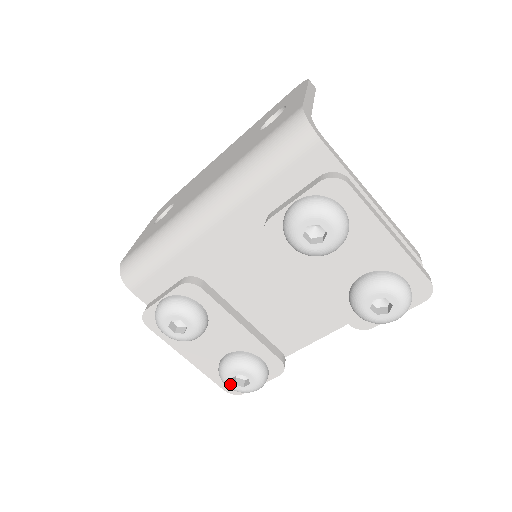
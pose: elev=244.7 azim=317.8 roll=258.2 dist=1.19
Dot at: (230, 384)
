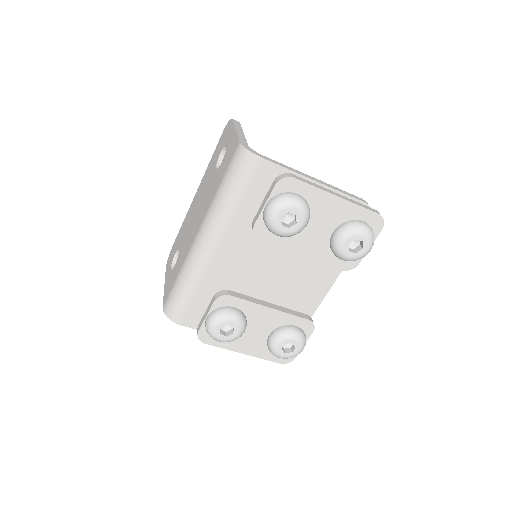
Dot at: (282, 355)
